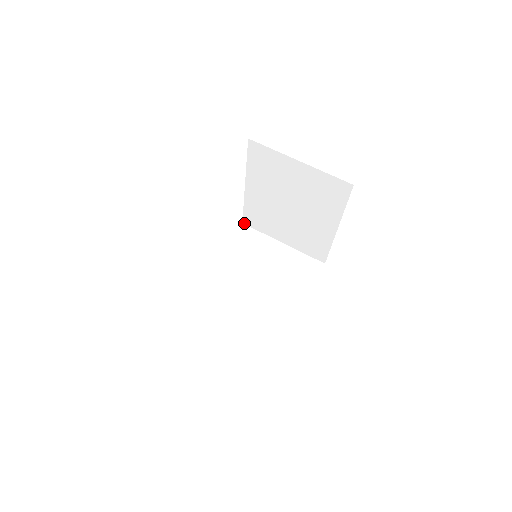
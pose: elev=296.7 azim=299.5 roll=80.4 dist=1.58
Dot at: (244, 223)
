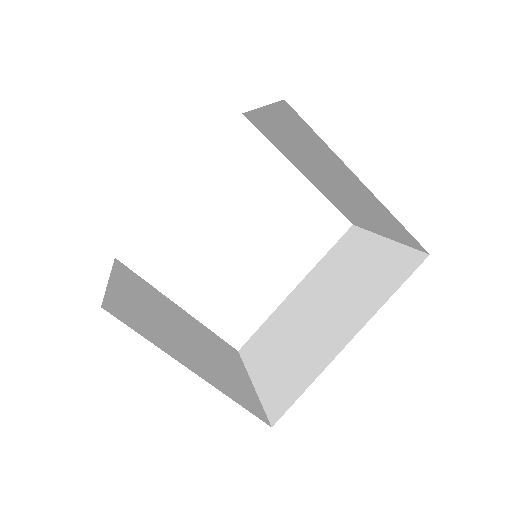
Dot at: (353, 224)
